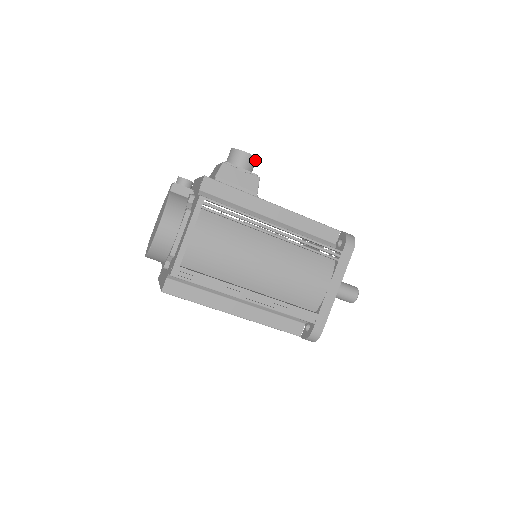
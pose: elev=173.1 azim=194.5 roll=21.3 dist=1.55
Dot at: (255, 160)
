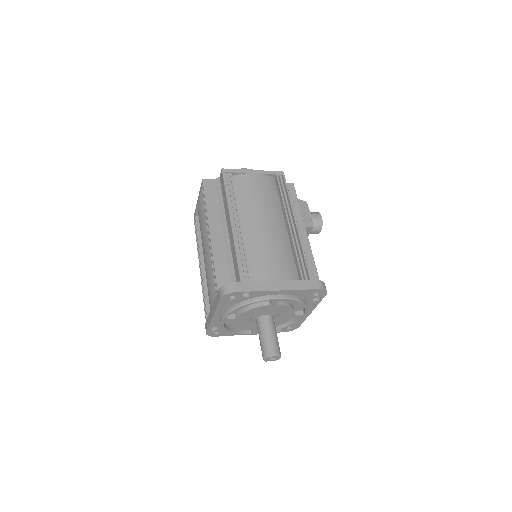
Dot at: (320, 227)
